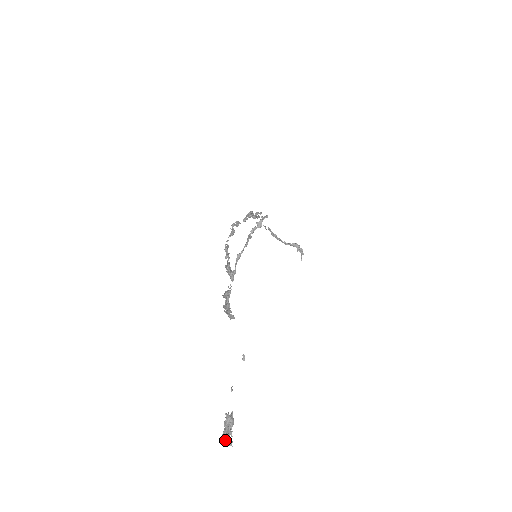
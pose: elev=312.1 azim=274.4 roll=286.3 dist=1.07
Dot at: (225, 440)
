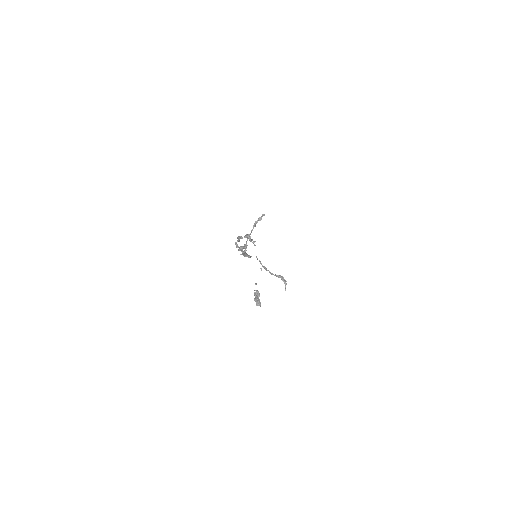
Dot at: (256, 302)
